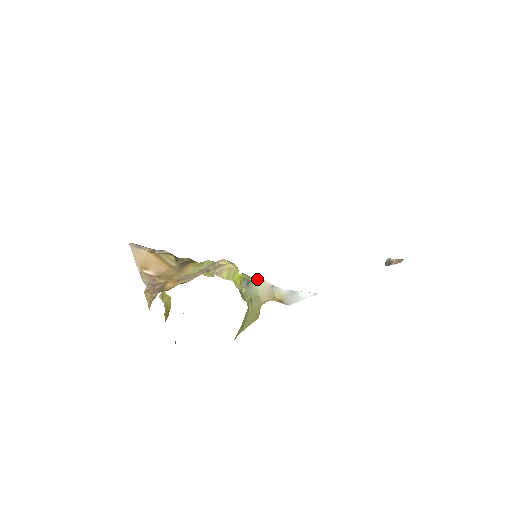
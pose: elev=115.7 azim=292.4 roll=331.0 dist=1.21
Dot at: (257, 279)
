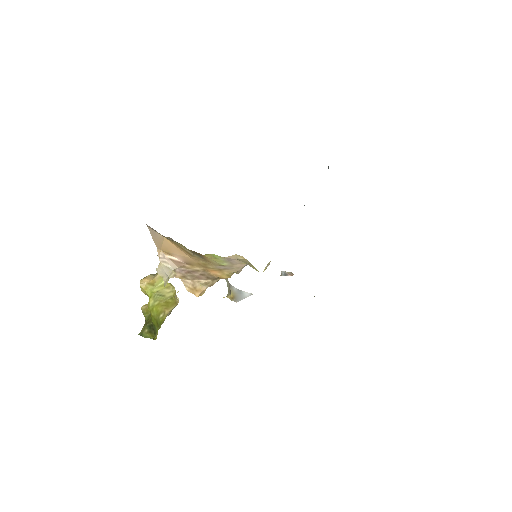
Dot at: occluded
